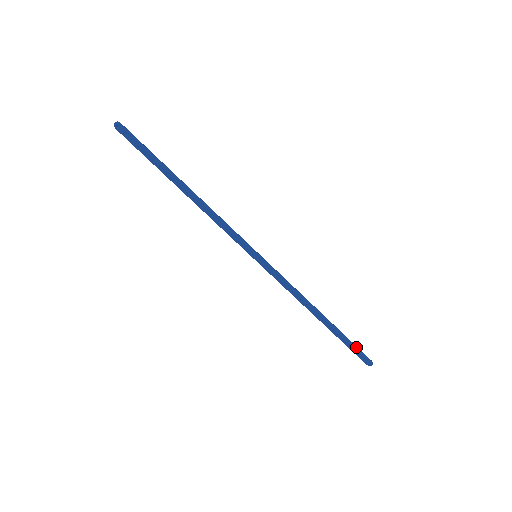
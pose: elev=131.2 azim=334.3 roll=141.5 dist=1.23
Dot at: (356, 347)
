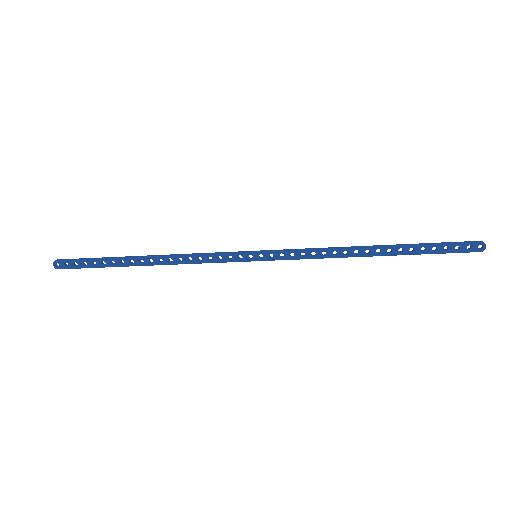
Dot at: (444, 243)
